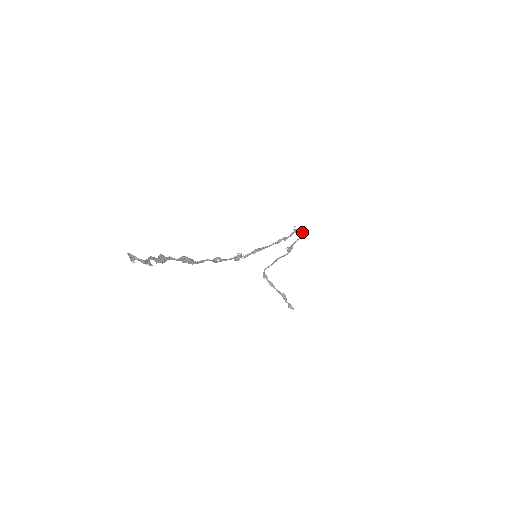
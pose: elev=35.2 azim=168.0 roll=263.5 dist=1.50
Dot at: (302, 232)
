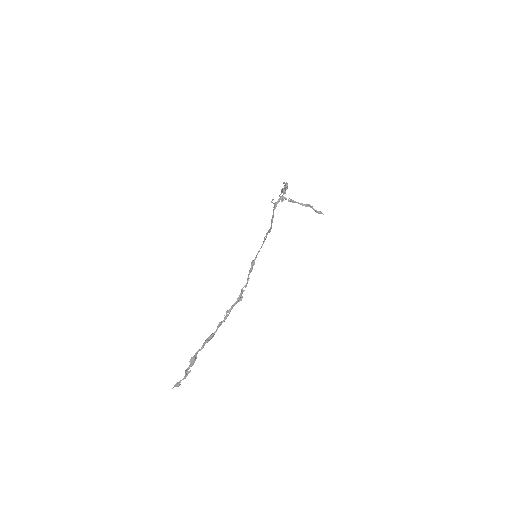
Dot at: (282, 196)
